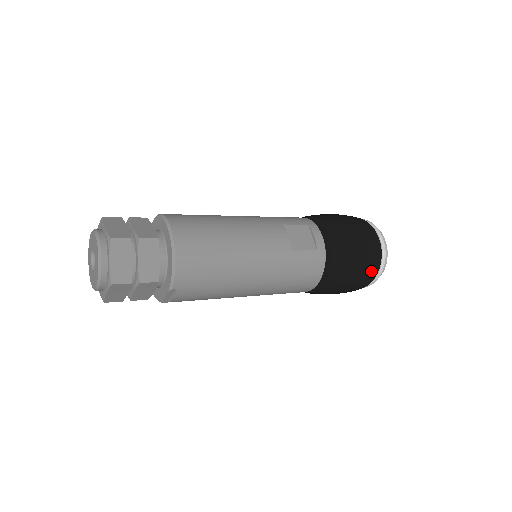
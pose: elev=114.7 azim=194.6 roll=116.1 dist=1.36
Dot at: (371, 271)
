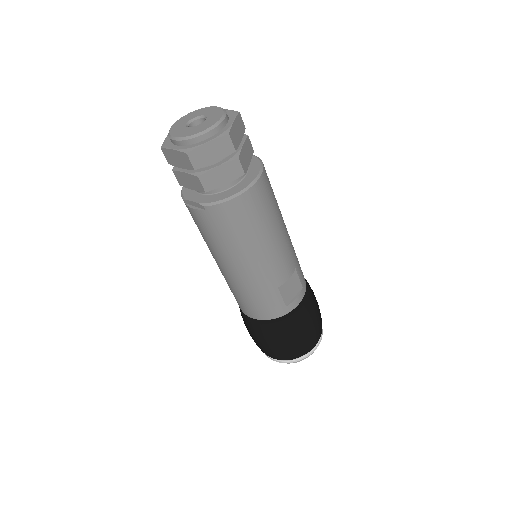
Dot at: (285, 355)
